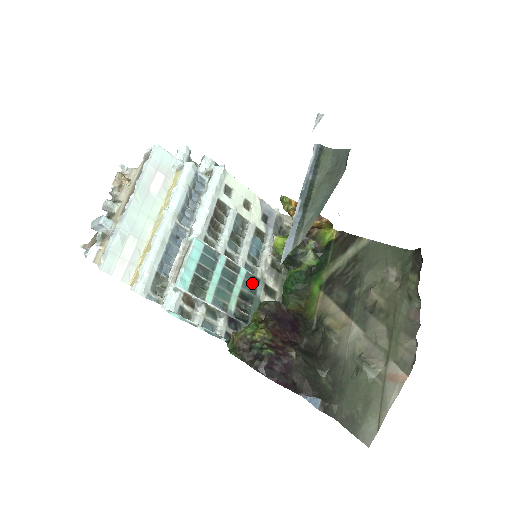
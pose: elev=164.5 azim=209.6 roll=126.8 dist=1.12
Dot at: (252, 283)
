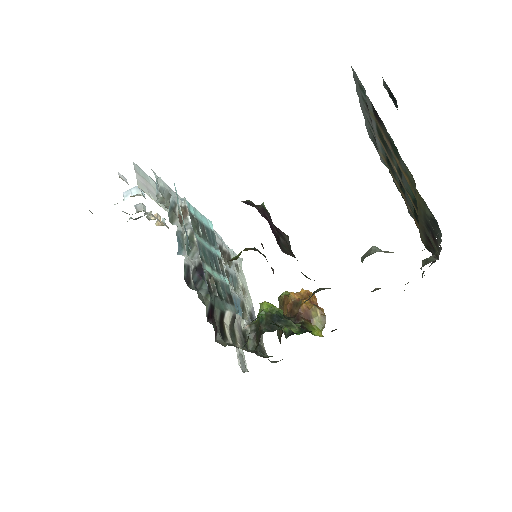
Dot at: (227, 296)
